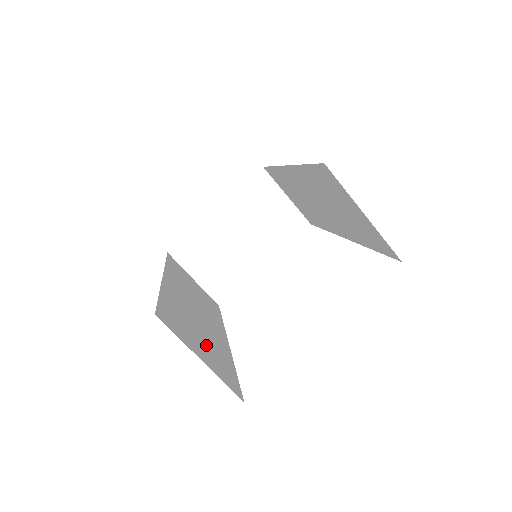
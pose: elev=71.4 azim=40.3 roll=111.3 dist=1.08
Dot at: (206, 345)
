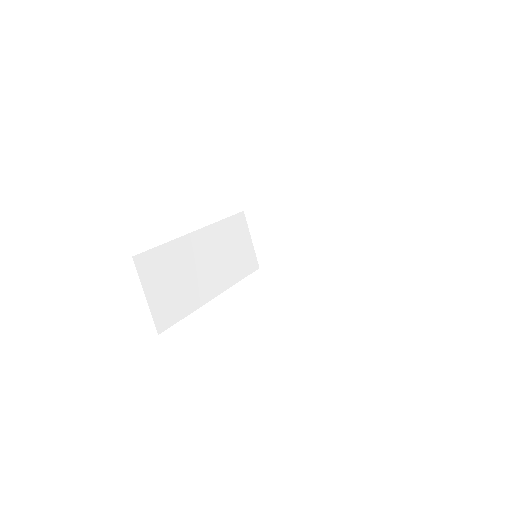
Dot at: (172, 290)
